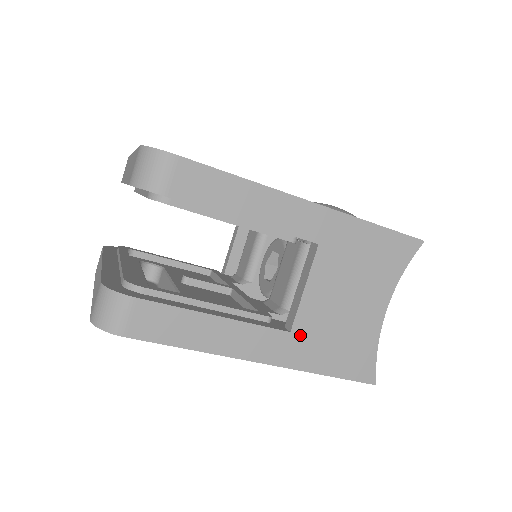
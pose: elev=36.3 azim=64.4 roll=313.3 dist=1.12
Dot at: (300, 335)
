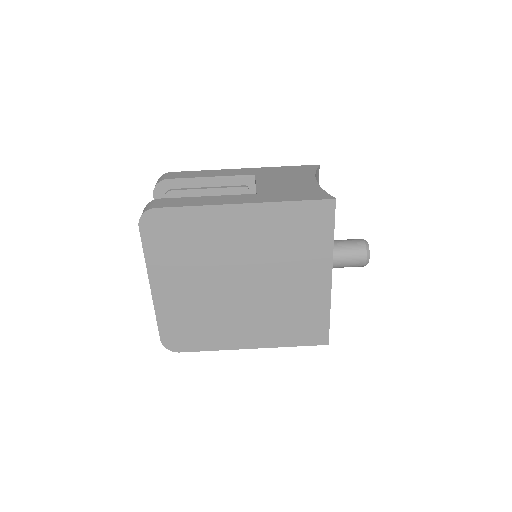
Dot at: (264, 194)
